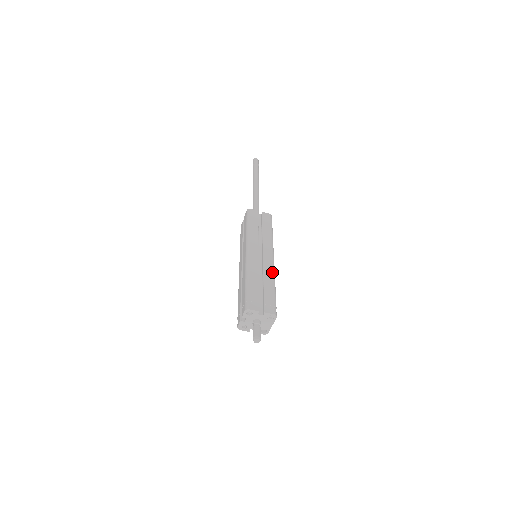
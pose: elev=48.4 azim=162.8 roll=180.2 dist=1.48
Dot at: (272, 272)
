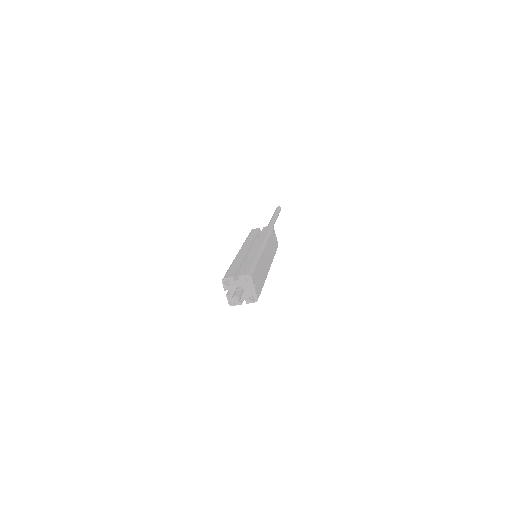
Dot at: (257, 253)
